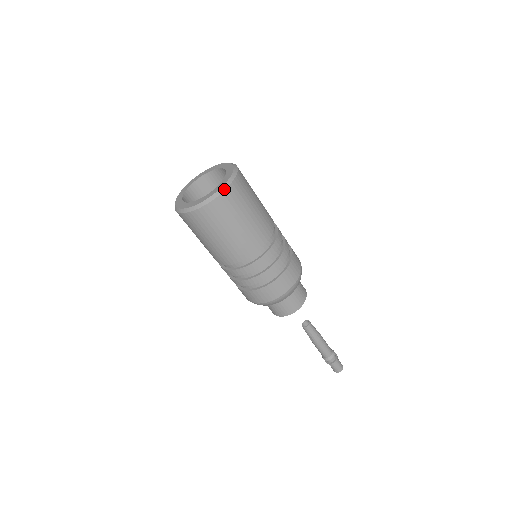
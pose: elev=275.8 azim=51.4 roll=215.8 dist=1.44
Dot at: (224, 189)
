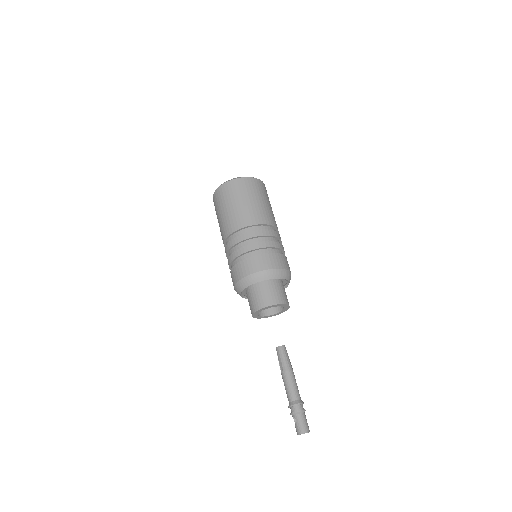
Dot at: (249, 177)
